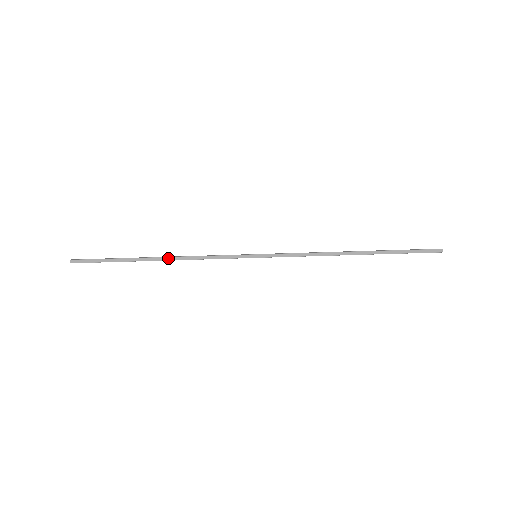
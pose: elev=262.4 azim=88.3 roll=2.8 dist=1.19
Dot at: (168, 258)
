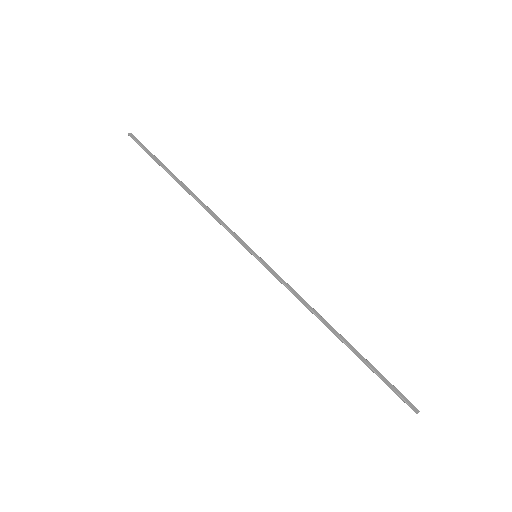
Dot at: (193, 194)
